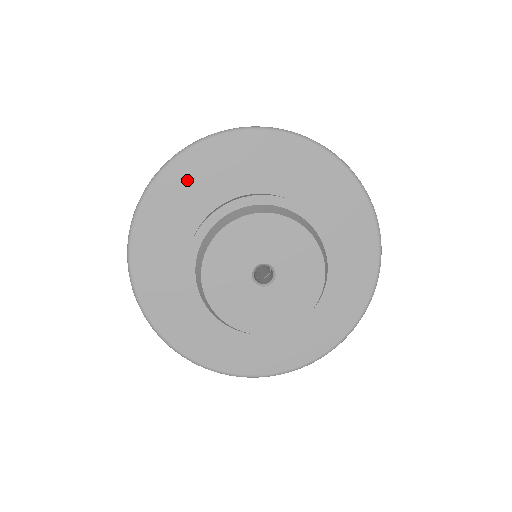
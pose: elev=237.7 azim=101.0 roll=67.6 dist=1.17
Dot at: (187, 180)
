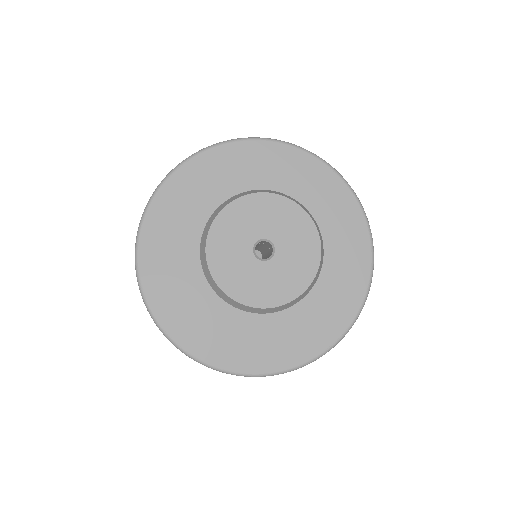
Dot at: (161, 237)
